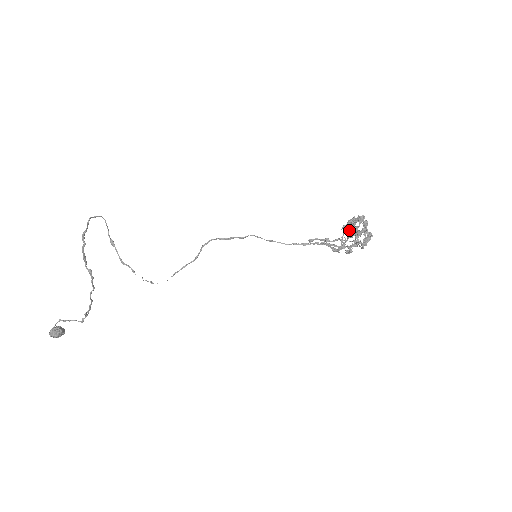
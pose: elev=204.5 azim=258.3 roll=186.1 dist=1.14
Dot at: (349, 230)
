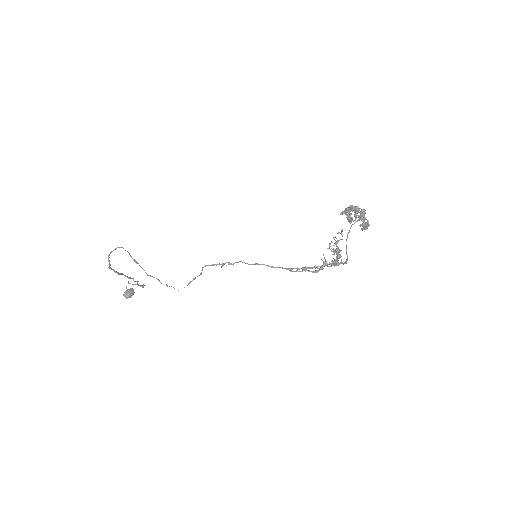
Dot at: occluded
